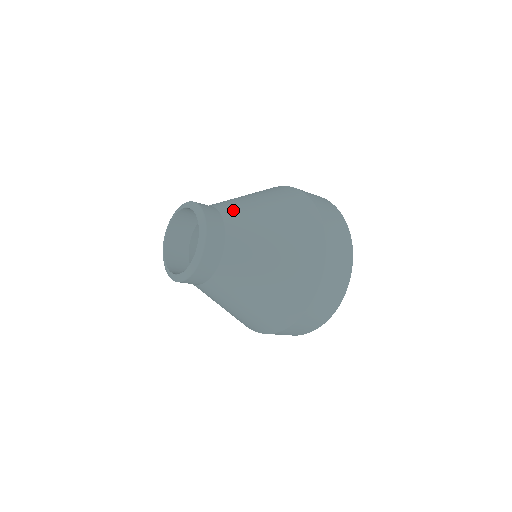
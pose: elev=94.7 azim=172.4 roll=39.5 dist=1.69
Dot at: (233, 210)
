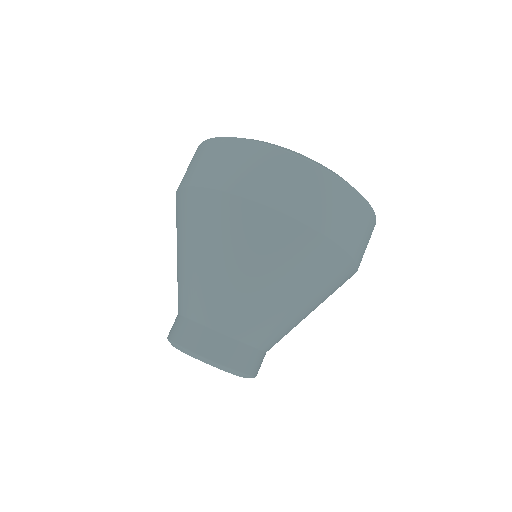
Dot at: (204, 307)
